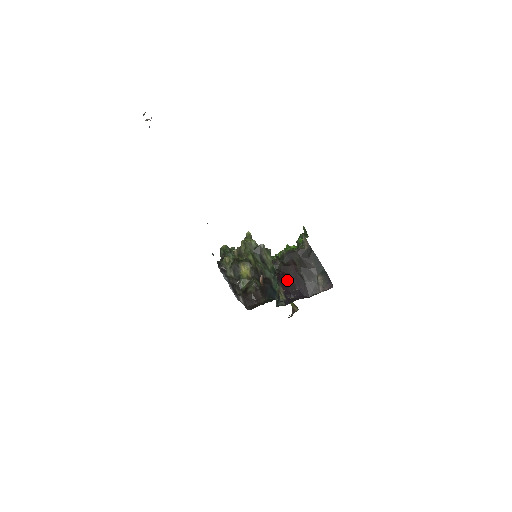
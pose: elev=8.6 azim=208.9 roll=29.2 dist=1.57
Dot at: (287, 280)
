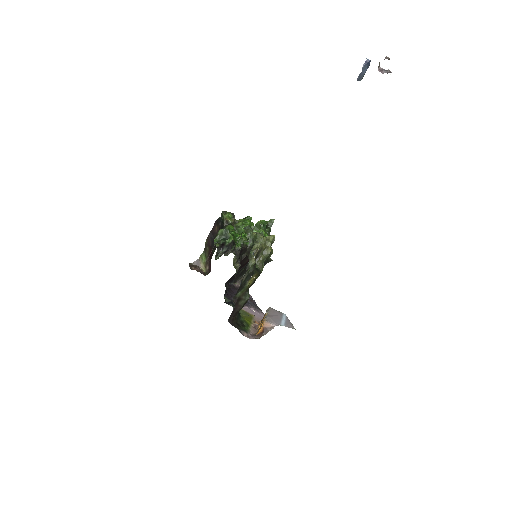
Dot at: occluded
